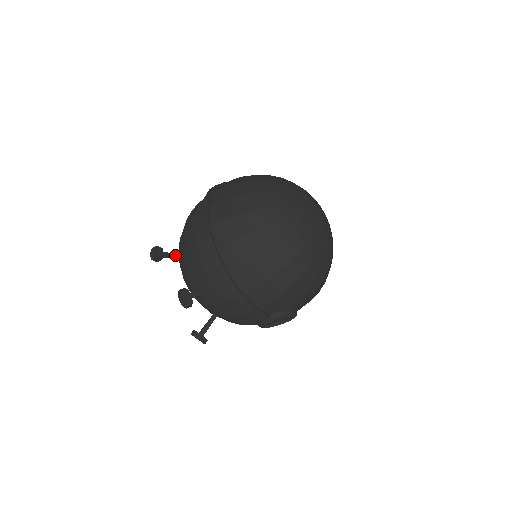
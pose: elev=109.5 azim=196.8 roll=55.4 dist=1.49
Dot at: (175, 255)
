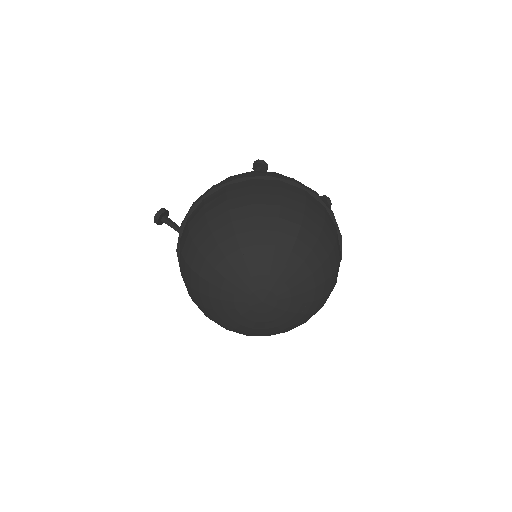
Dot at: occluded
